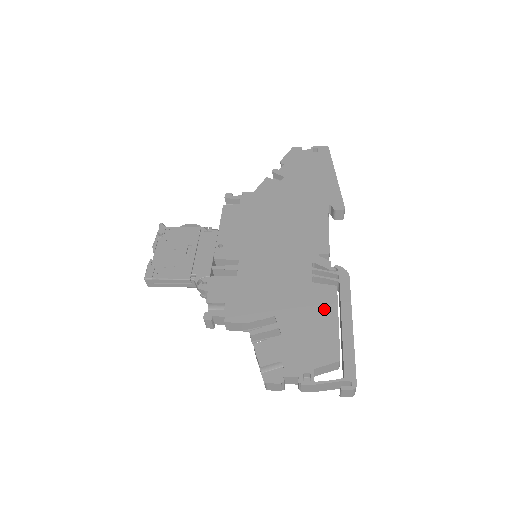
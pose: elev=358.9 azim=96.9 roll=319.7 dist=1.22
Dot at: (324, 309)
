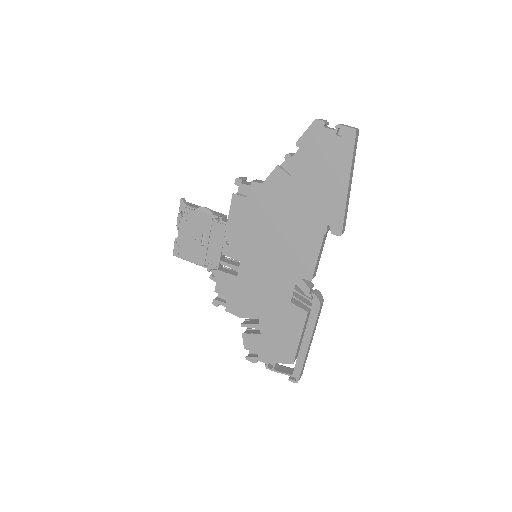
Dot at: (293, 327)
